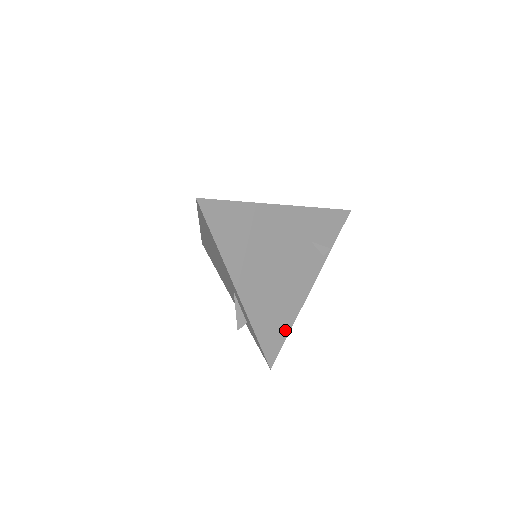
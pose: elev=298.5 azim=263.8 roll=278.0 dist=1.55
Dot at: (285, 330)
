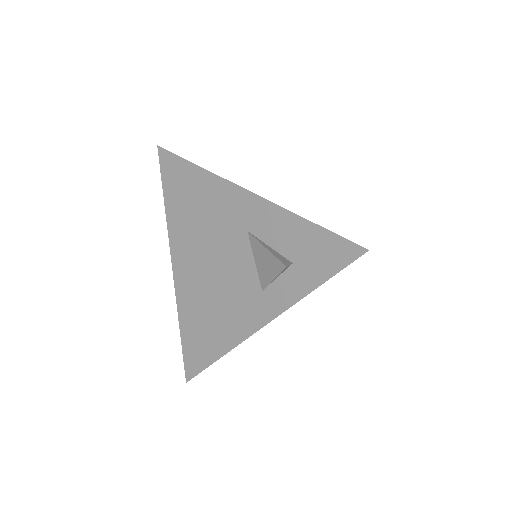
Dot at: occluded
